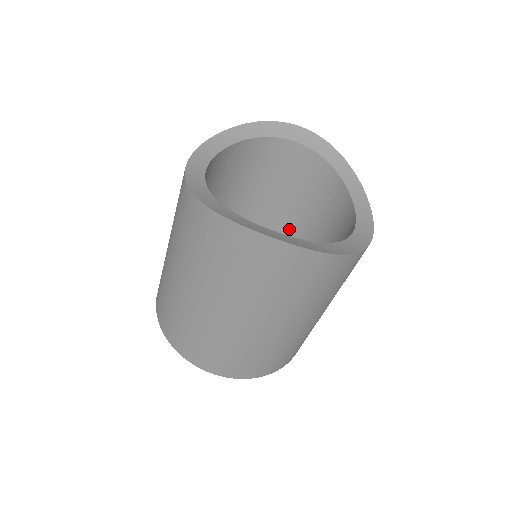
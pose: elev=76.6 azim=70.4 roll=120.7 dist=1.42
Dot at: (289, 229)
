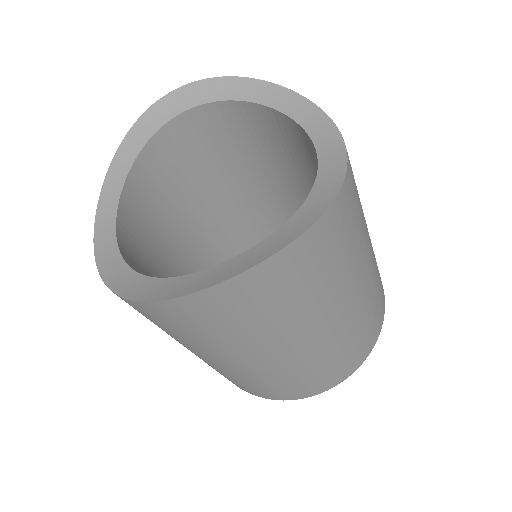
Dot at: (269, 190)
